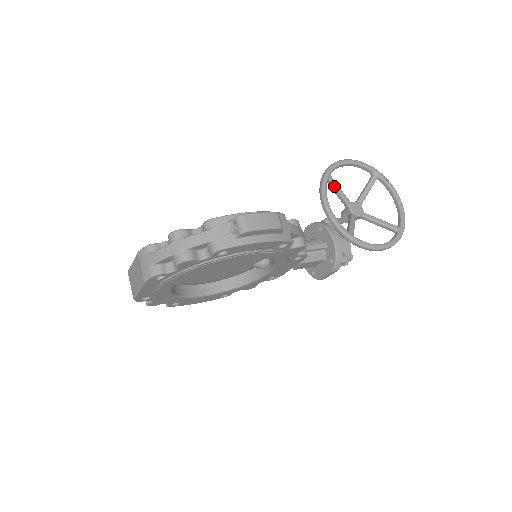
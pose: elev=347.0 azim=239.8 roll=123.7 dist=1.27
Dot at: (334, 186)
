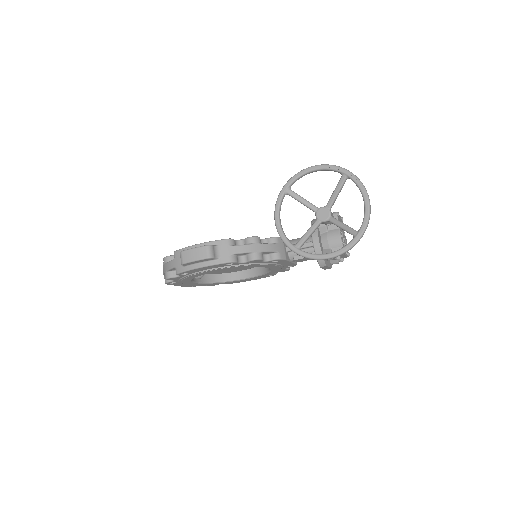
Dot at: (294, 198)
